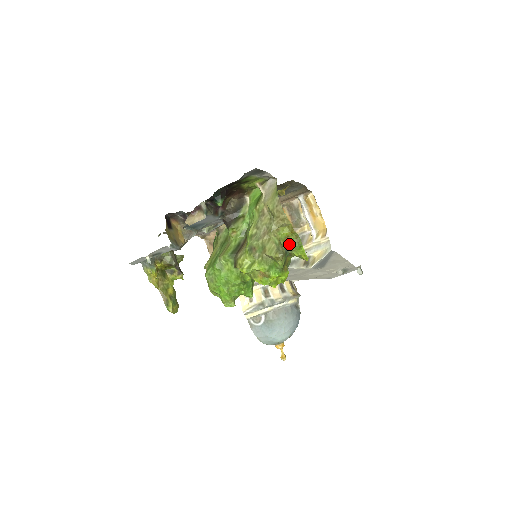
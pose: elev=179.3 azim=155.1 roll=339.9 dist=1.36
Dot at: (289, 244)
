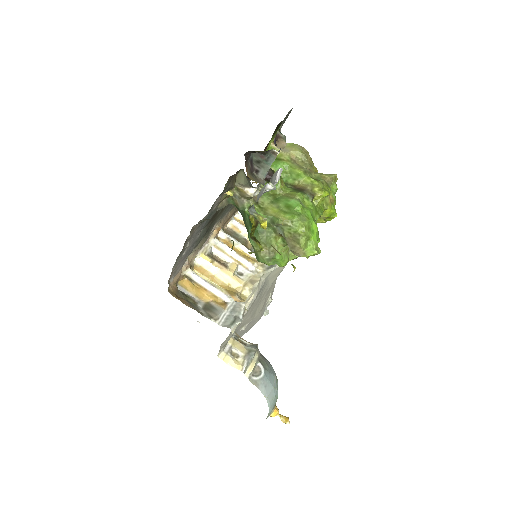
Dot at: occluded
